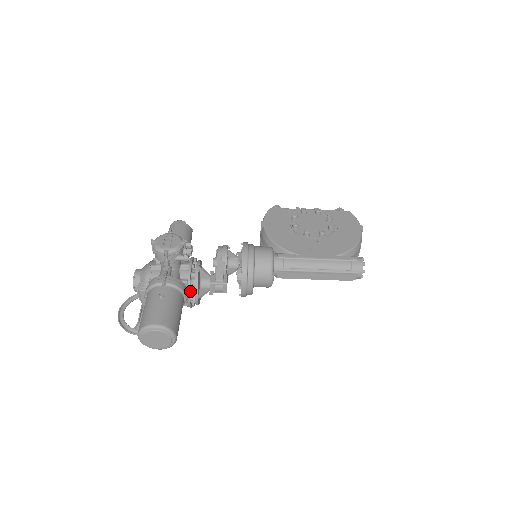
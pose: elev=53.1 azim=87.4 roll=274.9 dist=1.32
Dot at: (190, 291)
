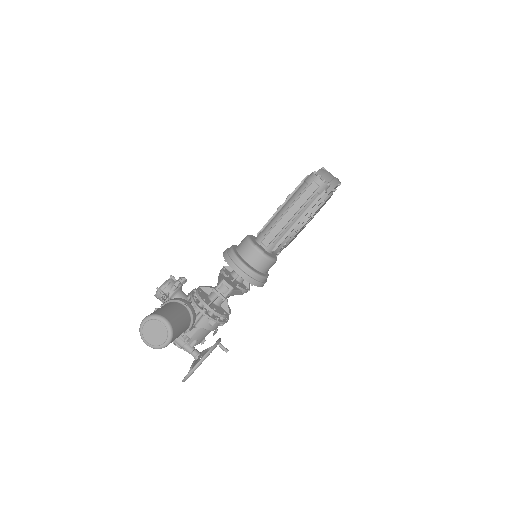
Dot at: (198, 305)
